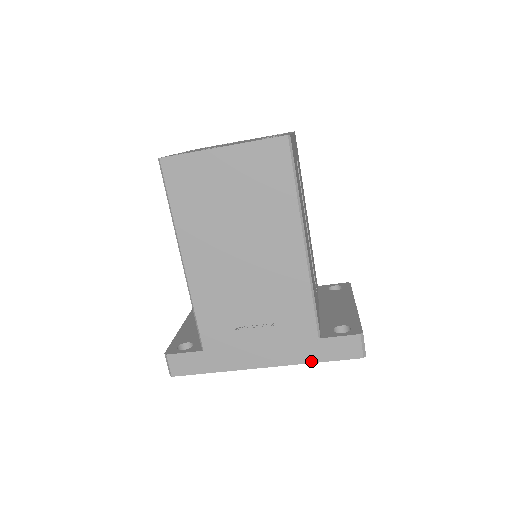
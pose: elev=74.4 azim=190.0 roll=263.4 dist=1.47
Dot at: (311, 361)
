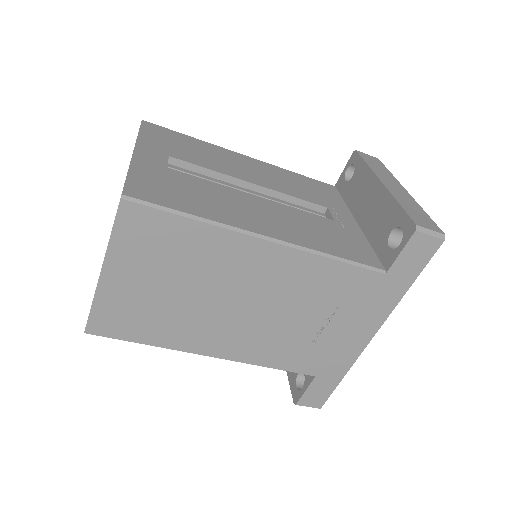
Dot at: (403, 292)
